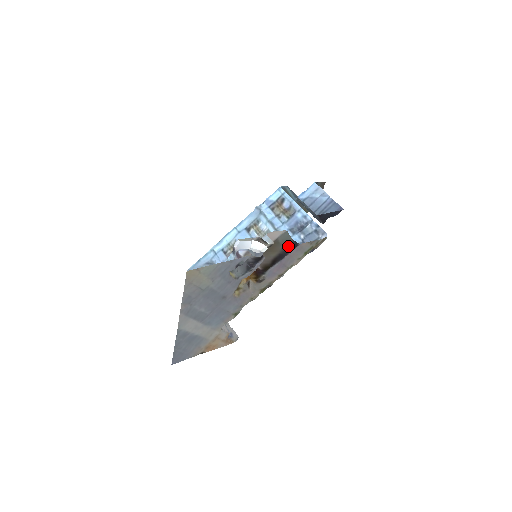
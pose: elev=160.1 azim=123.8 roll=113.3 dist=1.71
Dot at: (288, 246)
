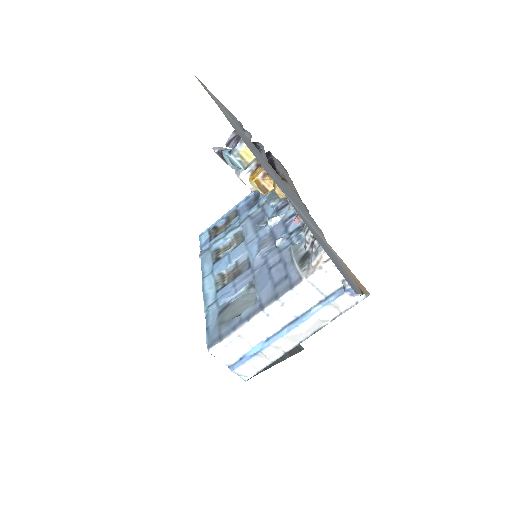
Dot at: occluded
